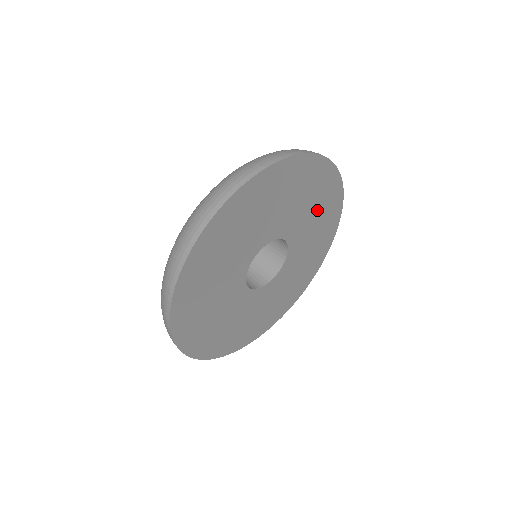
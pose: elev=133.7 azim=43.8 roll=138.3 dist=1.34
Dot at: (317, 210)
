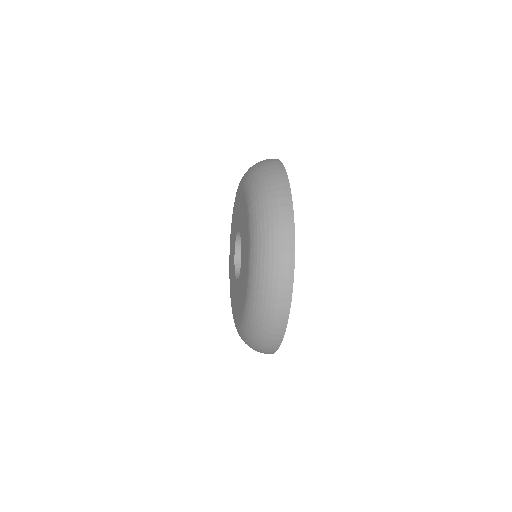
Dot at: occluded
